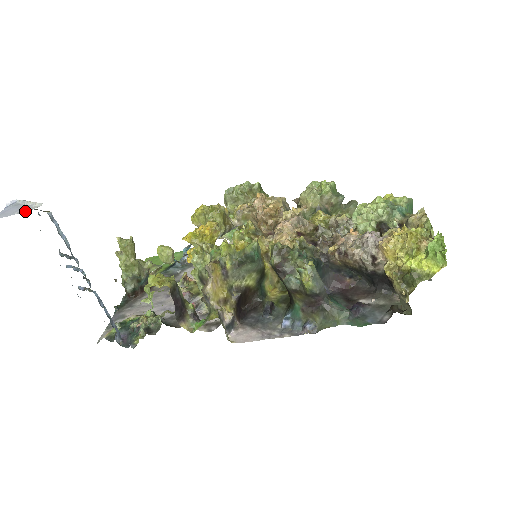
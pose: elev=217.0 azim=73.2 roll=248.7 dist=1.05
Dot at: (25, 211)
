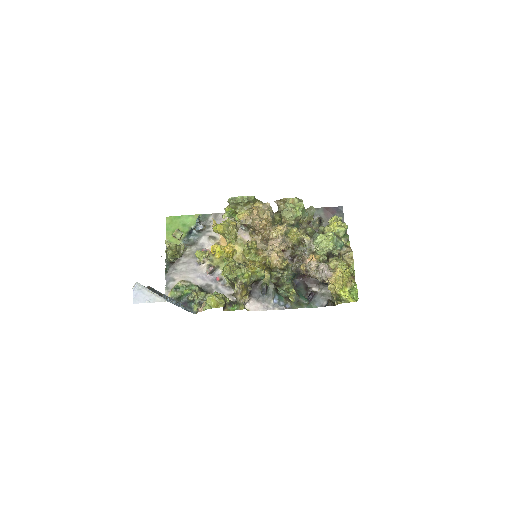
Dot at: (153, 302)
